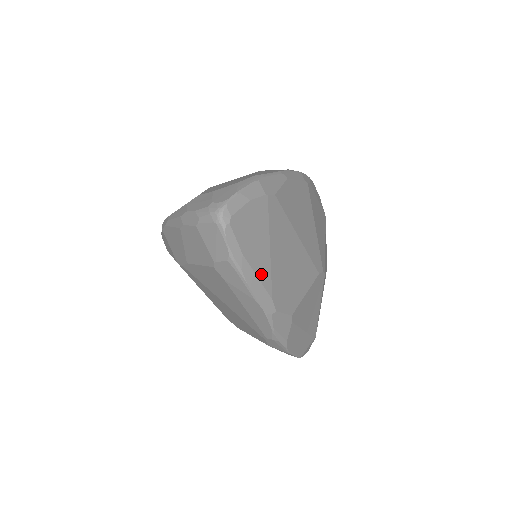
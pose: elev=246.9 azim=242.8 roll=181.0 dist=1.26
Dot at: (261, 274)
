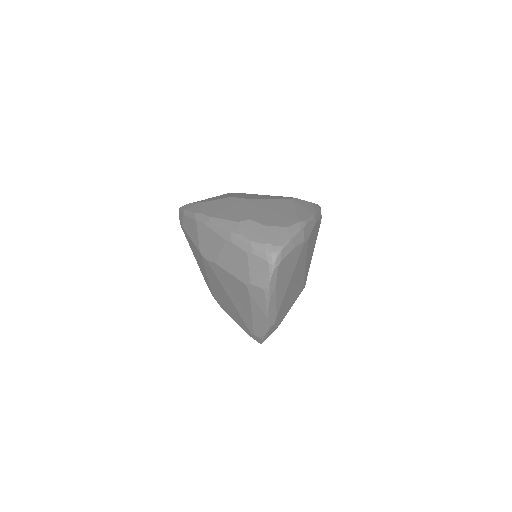
Dot at: (279, 299)
